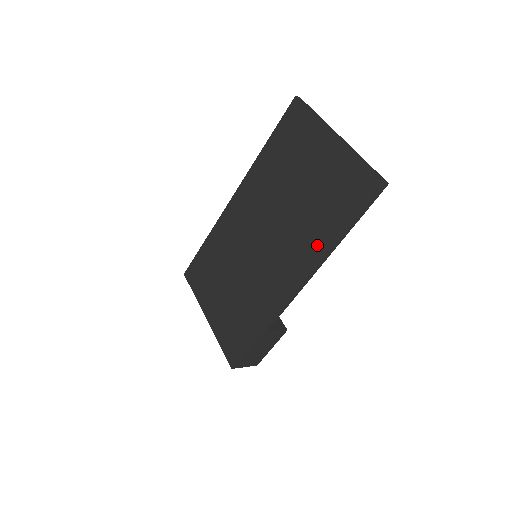
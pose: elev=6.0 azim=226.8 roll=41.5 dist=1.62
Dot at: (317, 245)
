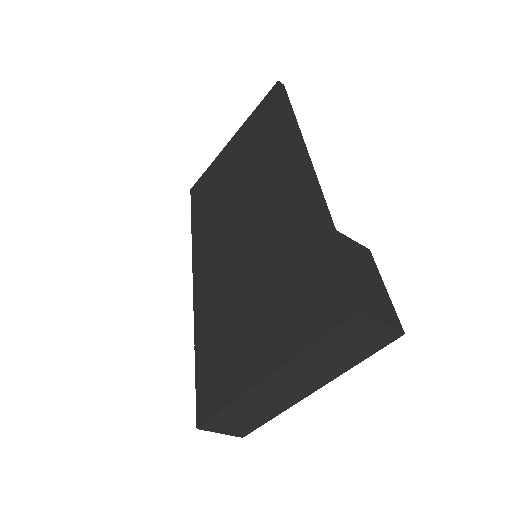
Dot at: (283, 141)
